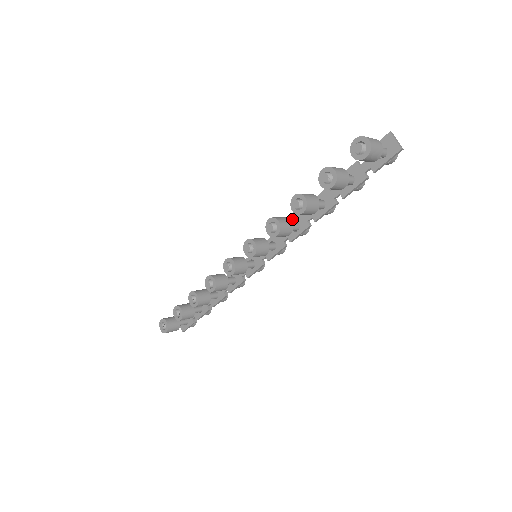
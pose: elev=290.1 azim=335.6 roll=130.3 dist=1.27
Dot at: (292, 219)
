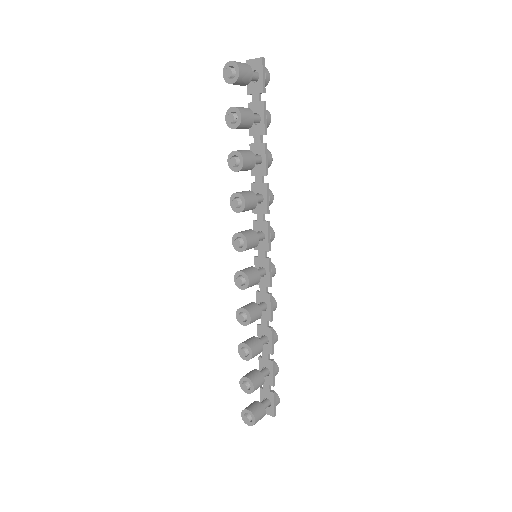
Dot at: occluded
